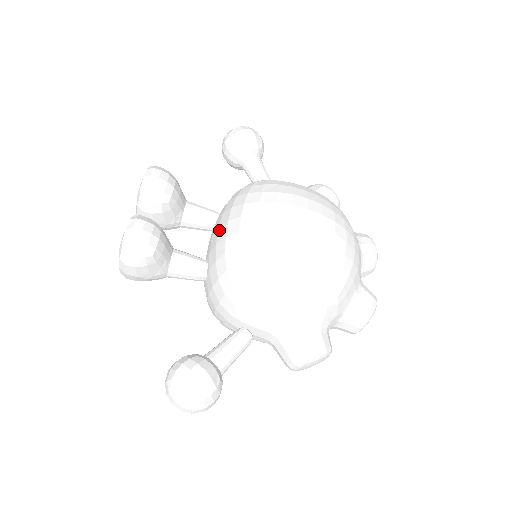
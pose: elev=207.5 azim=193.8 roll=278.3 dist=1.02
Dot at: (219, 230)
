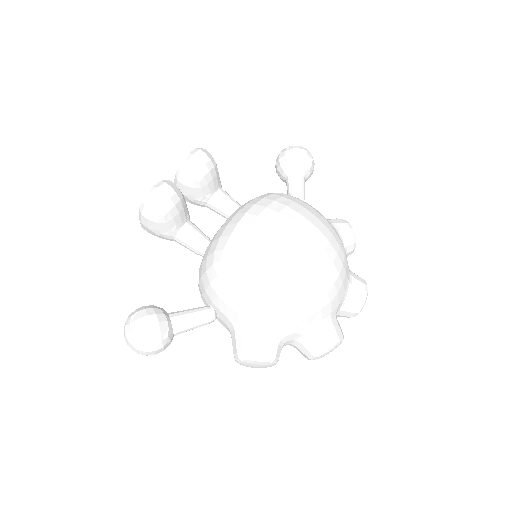
Dot at: (228, 219)
